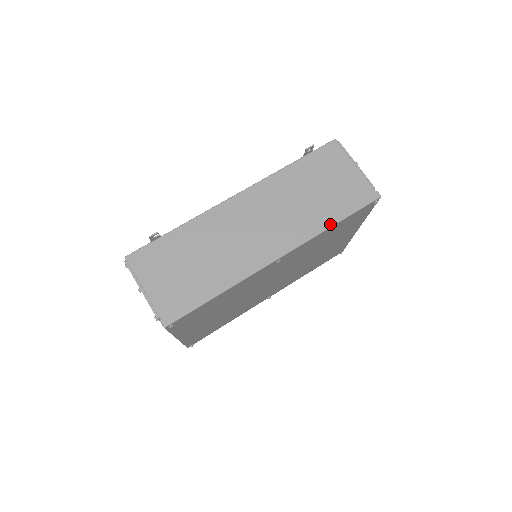
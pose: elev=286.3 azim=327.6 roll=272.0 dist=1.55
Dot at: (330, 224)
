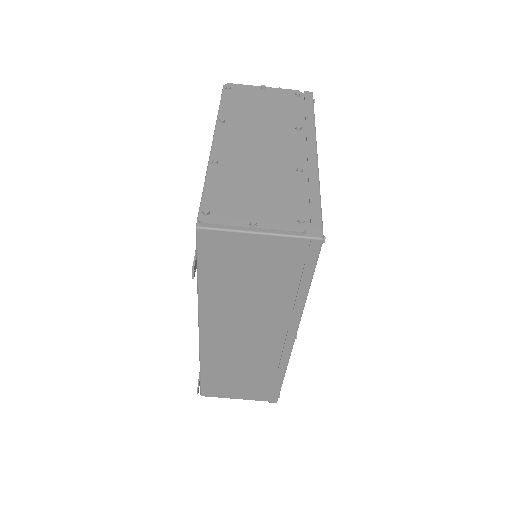
Dot at: (303, 298)
